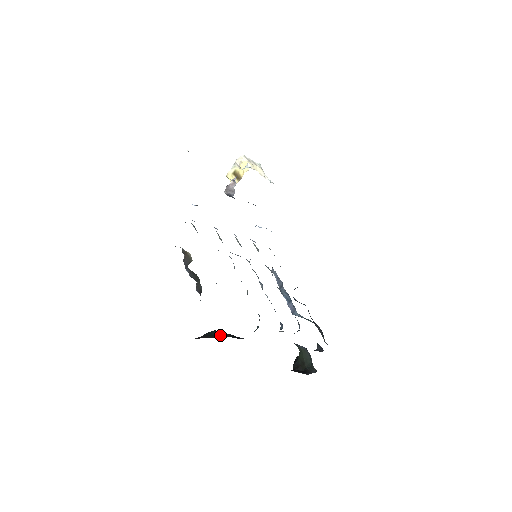
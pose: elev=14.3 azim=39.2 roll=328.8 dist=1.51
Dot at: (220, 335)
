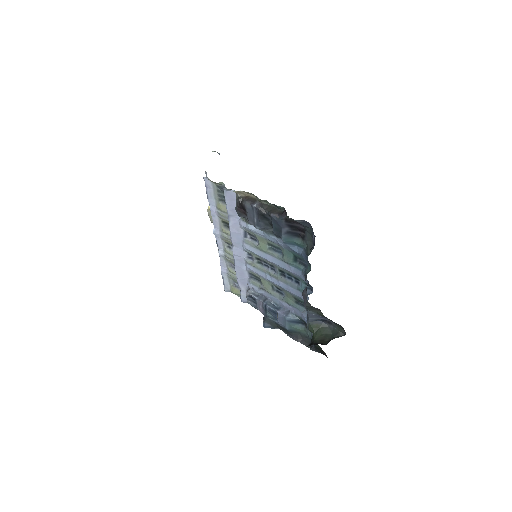
Dot at: occluded
